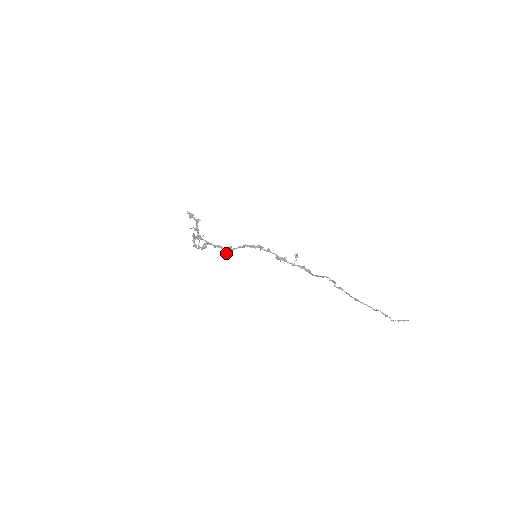
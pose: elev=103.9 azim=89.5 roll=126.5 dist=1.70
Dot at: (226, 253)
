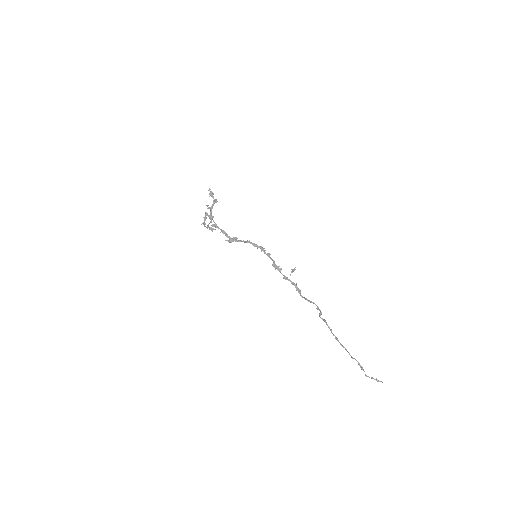
Dot at: (229, 242)
